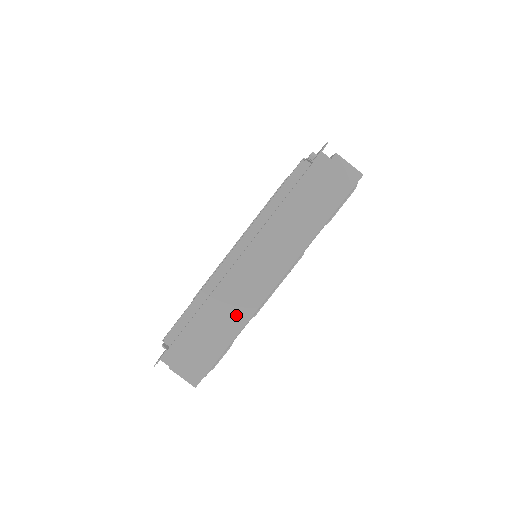
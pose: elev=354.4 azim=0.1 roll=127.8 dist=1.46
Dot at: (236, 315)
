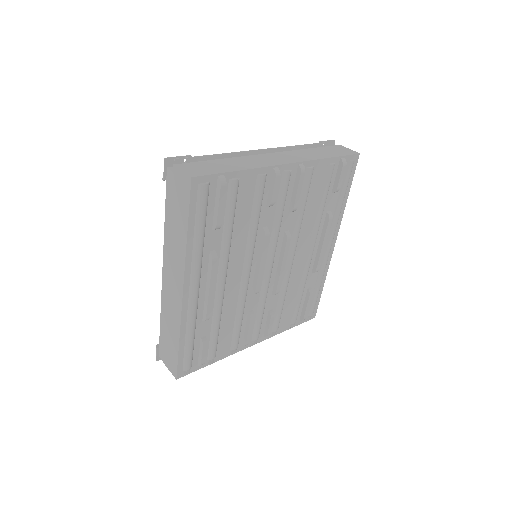
Dot at: (174, 321)
